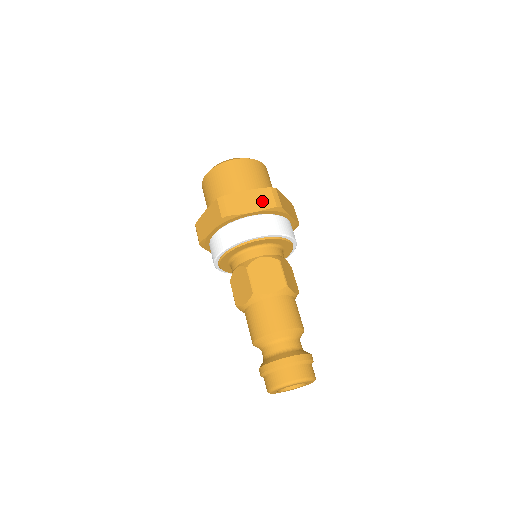
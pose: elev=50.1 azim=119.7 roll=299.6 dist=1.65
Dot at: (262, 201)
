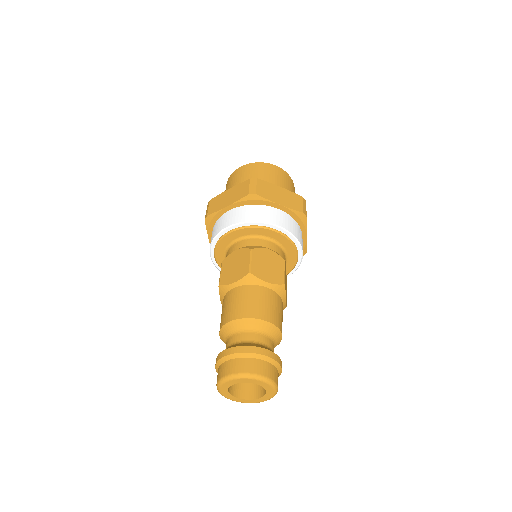
Dot at: (291, 201)
